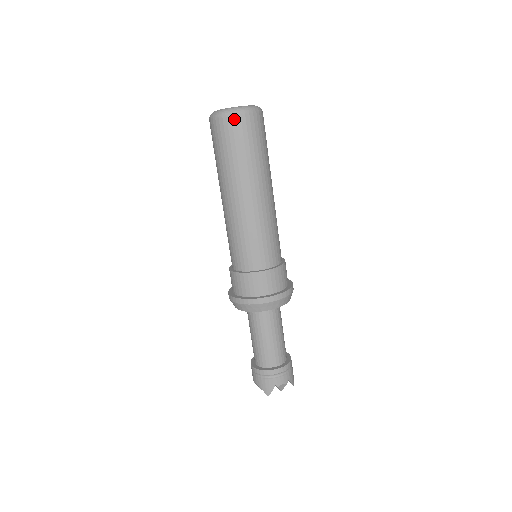
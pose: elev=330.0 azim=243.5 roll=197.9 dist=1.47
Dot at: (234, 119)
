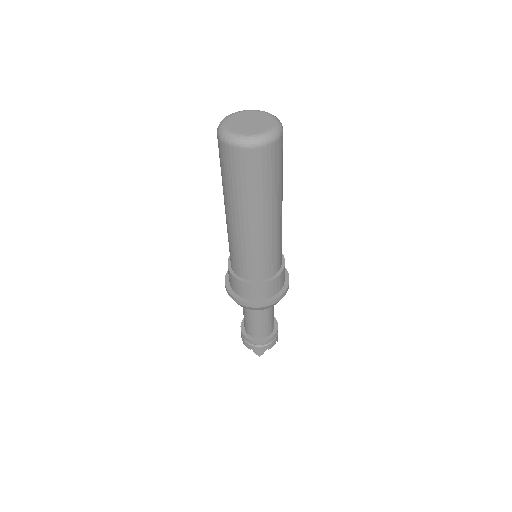
Dot at: (259, 152)
